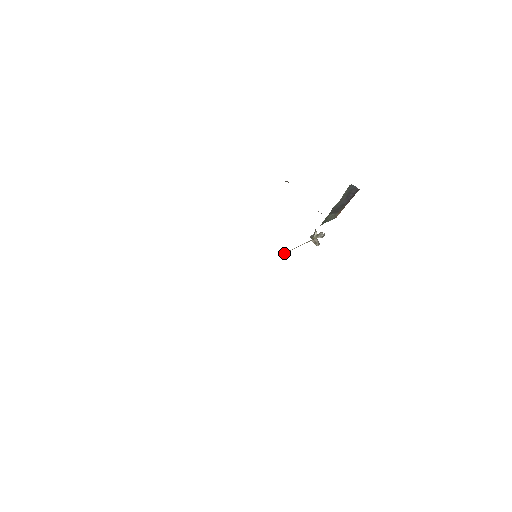
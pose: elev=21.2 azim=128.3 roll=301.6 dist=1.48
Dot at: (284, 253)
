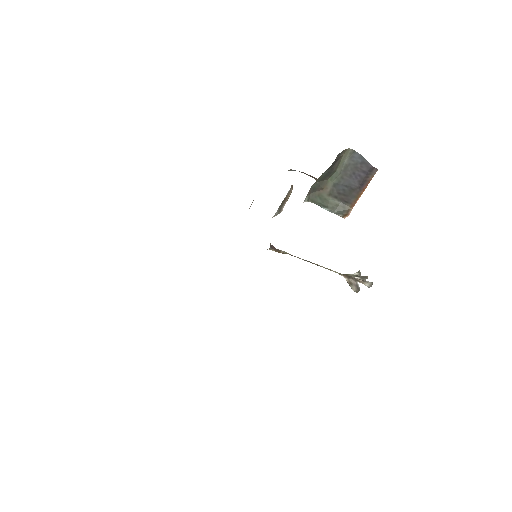
Dot at: (277, 249)
